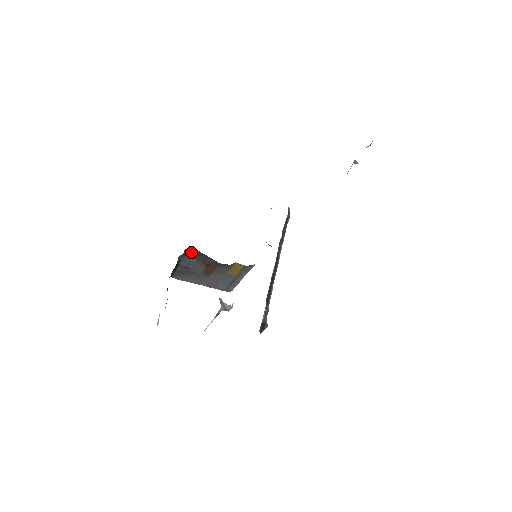
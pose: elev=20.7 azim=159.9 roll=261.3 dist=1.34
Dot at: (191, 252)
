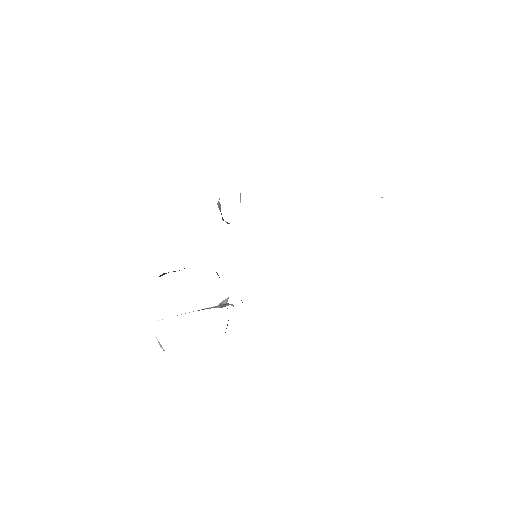
Dot at: occluded
